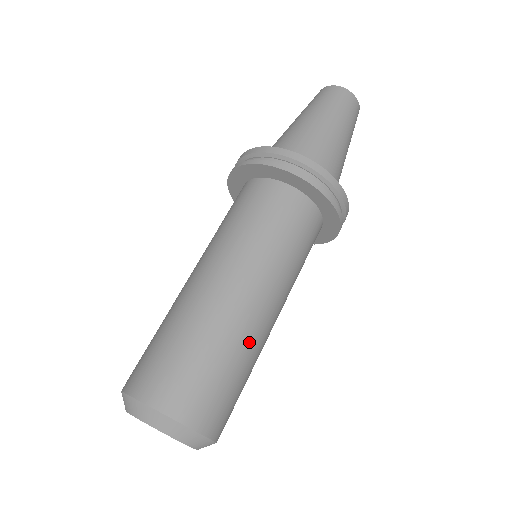
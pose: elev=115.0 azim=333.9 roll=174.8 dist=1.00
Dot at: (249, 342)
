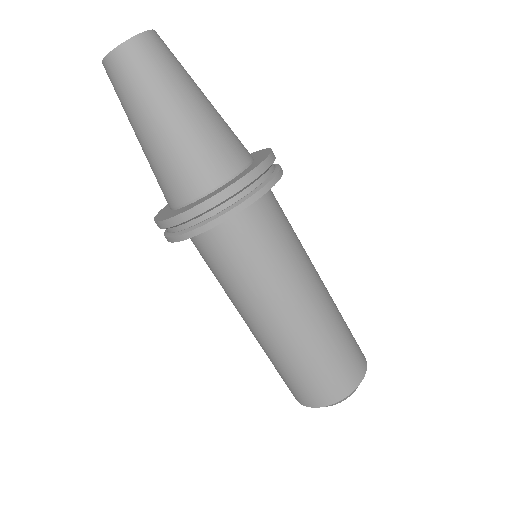
Dot at: (328, 322)
